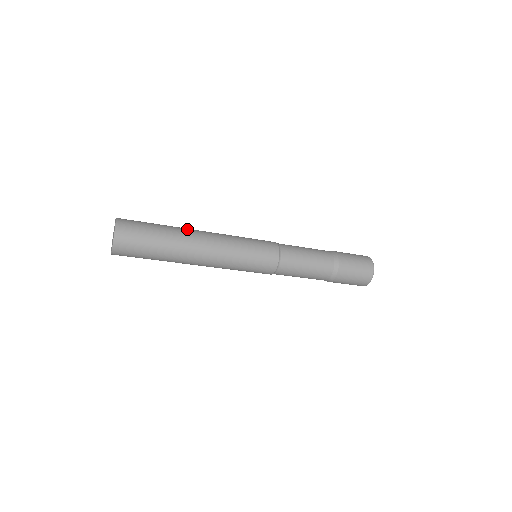
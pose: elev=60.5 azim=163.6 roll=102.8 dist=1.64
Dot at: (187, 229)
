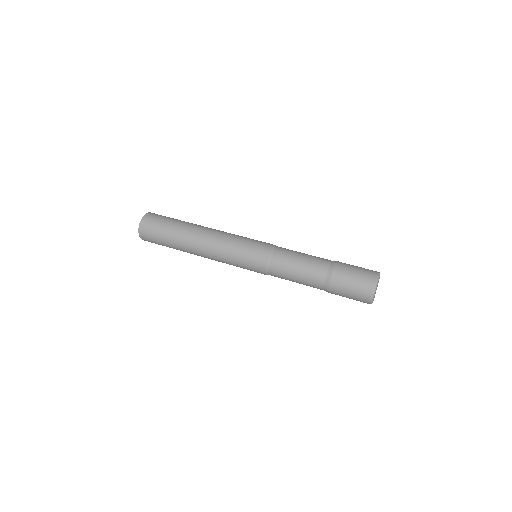
Dot at: (196, 226)
